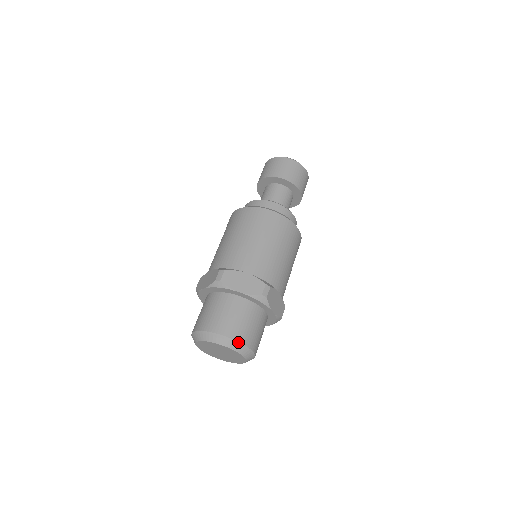
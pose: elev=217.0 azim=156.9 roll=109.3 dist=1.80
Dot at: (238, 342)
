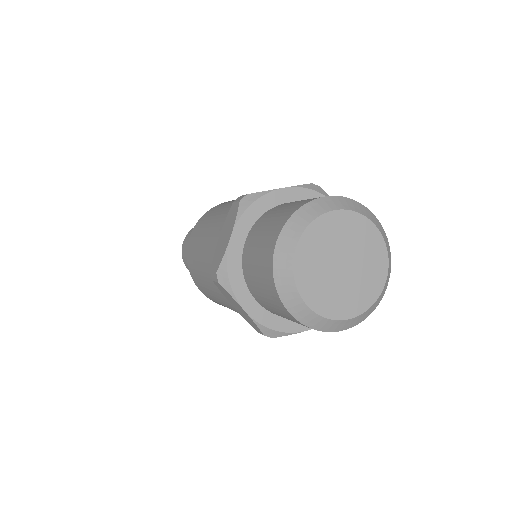
Dot at: occluded
